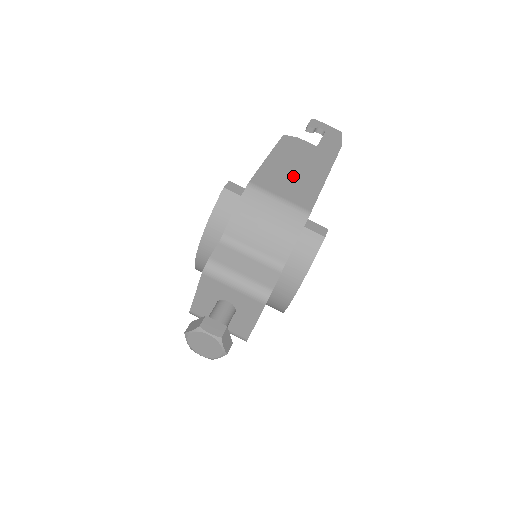
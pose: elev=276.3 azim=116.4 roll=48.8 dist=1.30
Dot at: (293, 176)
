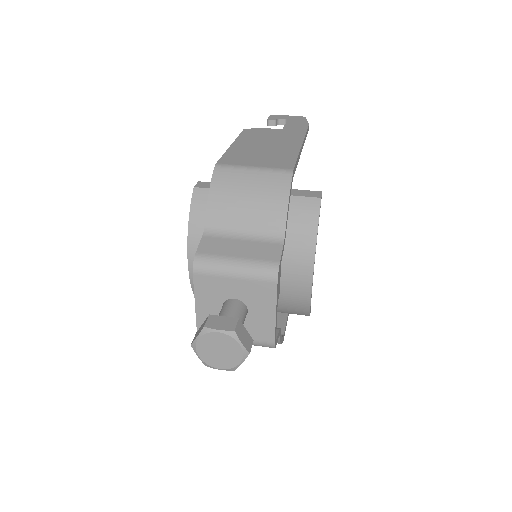
Dot at: (264, 151)
